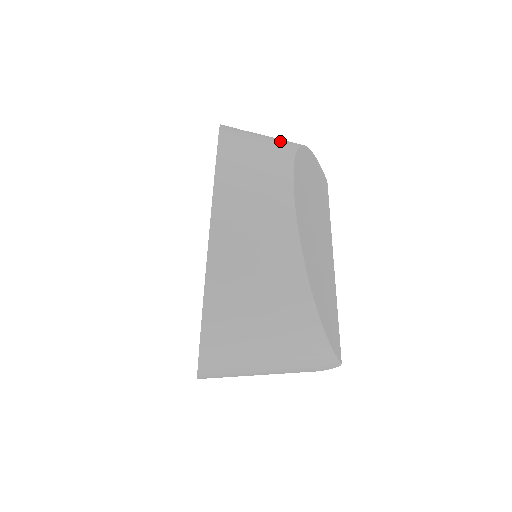
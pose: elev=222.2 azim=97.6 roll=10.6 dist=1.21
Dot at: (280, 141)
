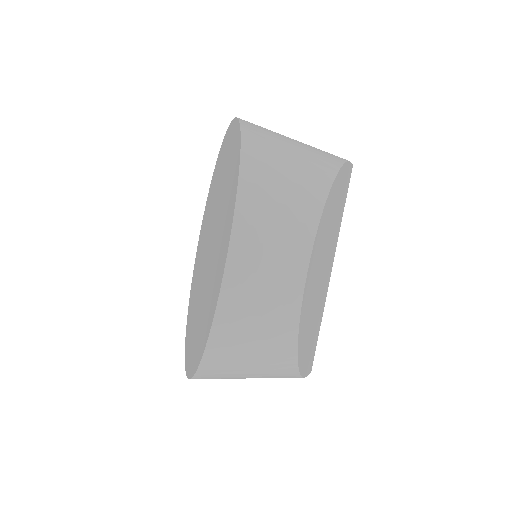
Dot at: (307, 189)
